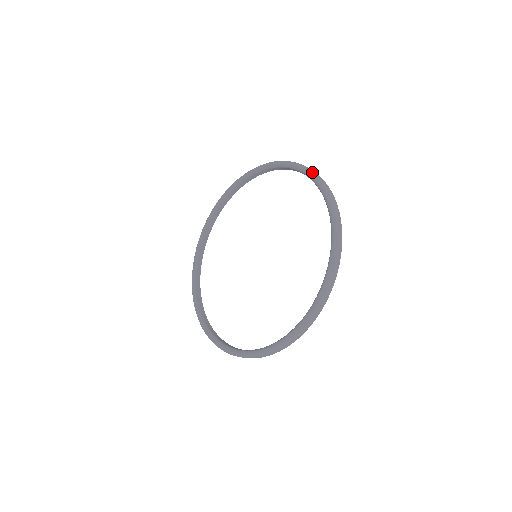
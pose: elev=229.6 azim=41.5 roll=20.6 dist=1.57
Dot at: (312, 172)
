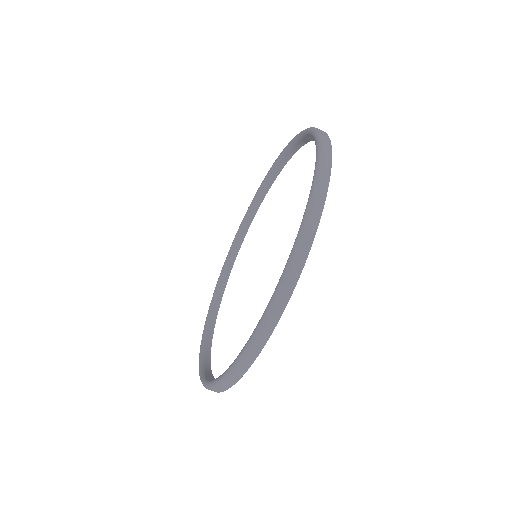
Dot at: (319, 163)
